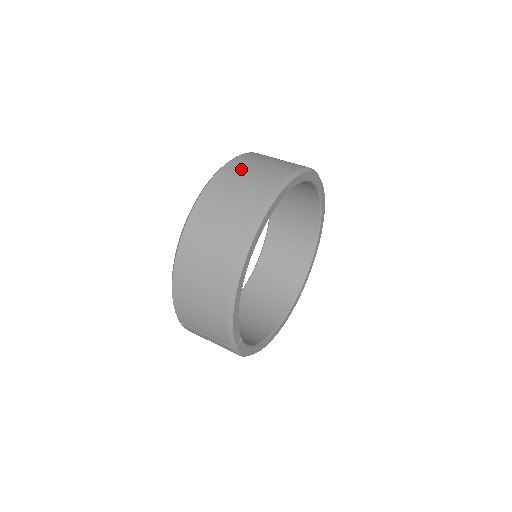
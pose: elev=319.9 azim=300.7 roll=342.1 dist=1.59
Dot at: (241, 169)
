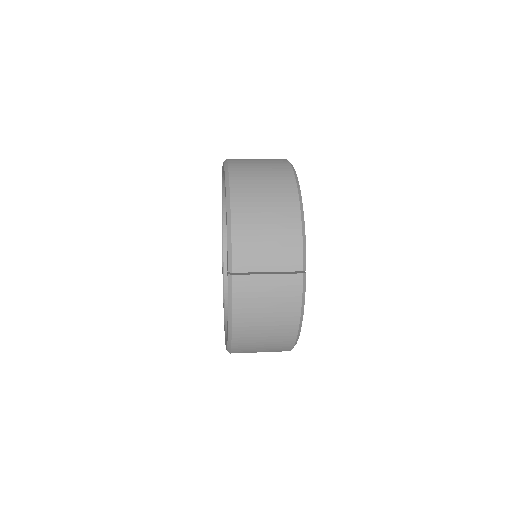
Dot at: occluded
